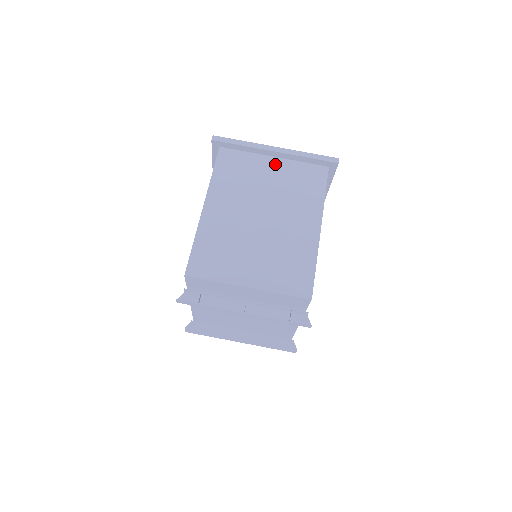
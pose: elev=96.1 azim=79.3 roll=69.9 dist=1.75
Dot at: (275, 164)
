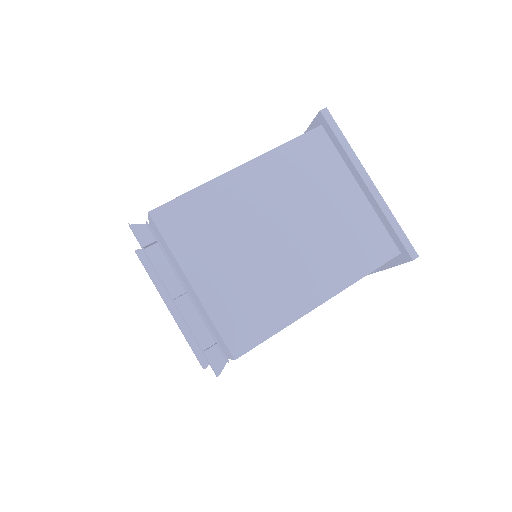
Dot at: (354, 196)
